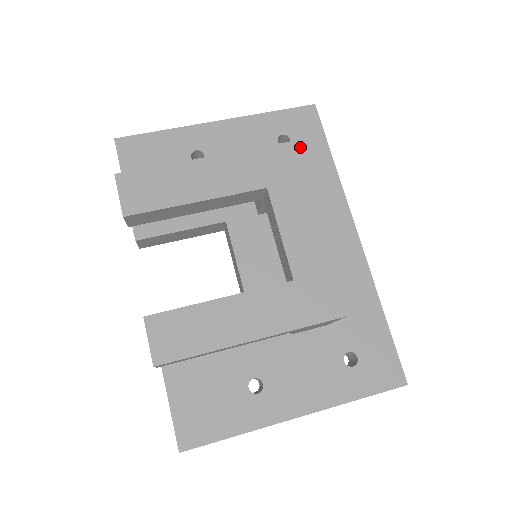
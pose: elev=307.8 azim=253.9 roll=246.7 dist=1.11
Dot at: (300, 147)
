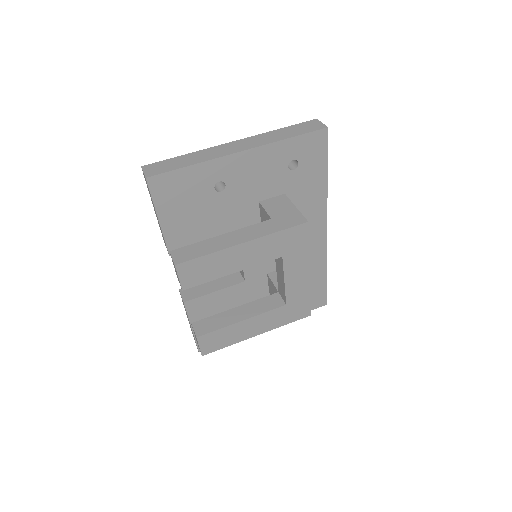
Dot at: (305, 170)
